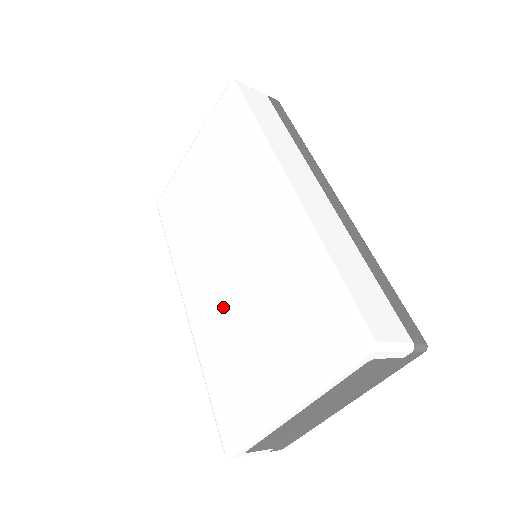
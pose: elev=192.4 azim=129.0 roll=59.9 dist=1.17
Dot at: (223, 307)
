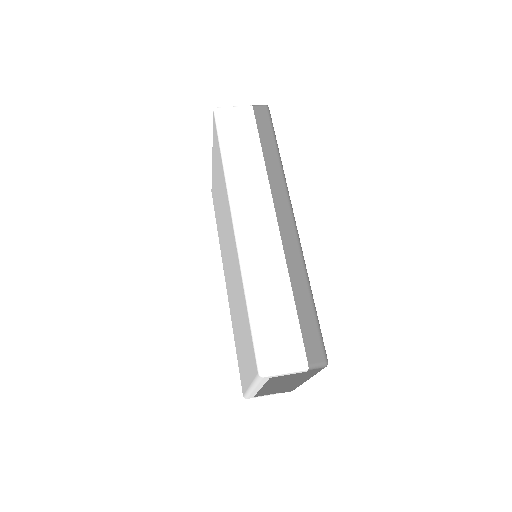
Dot at: (232, 299)
